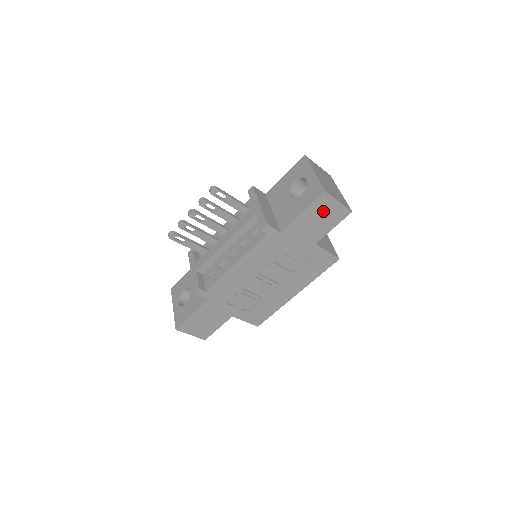
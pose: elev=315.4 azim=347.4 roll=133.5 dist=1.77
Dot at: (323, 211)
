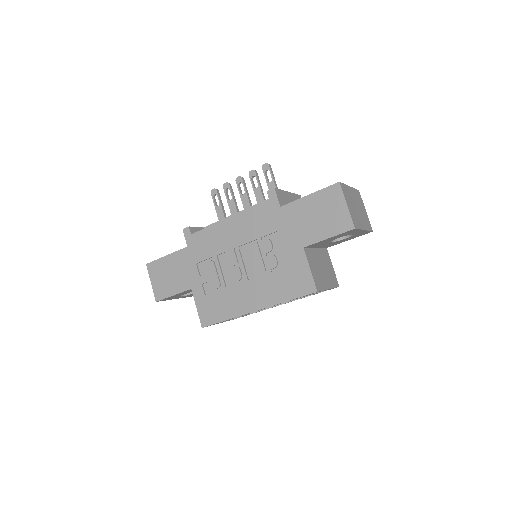
Dot at: (328, 207)
